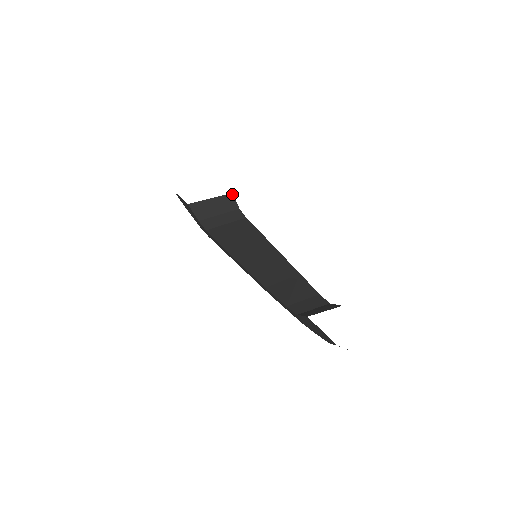
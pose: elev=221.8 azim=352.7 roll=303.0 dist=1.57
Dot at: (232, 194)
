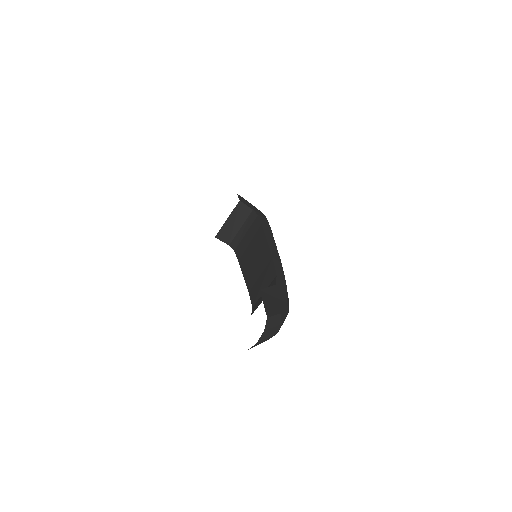
Dot at: (240, 202)
